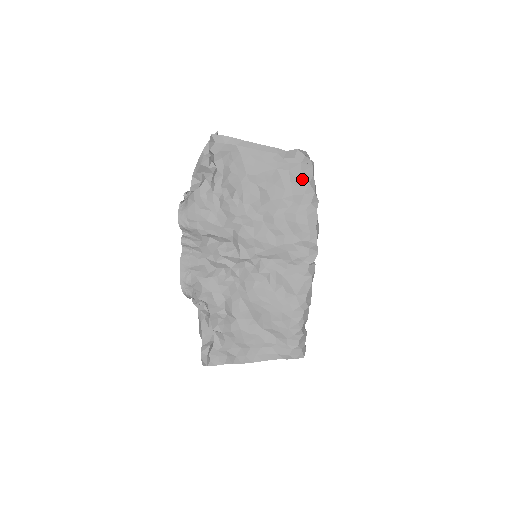
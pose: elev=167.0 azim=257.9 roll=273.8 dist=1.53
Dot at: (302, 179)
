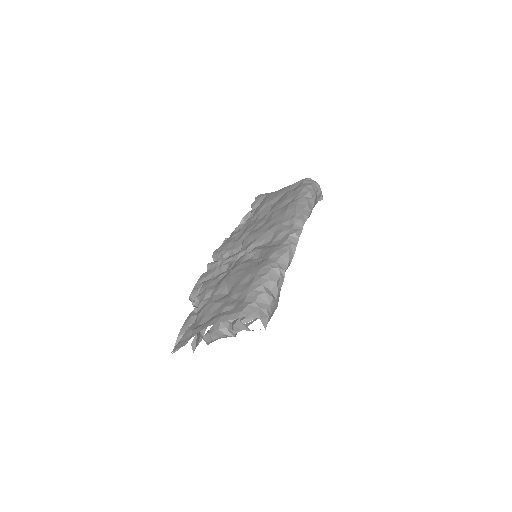
Dot at: (301, 186)
